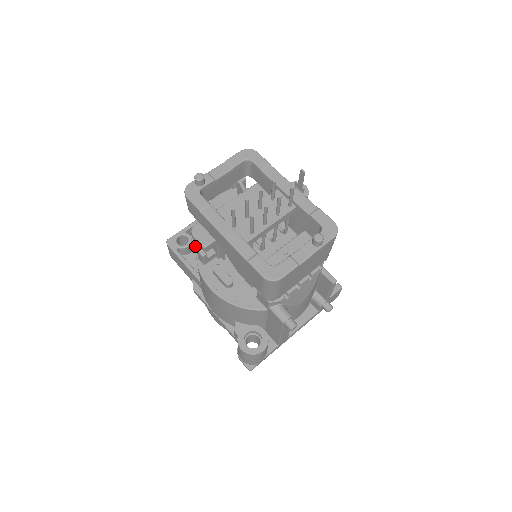
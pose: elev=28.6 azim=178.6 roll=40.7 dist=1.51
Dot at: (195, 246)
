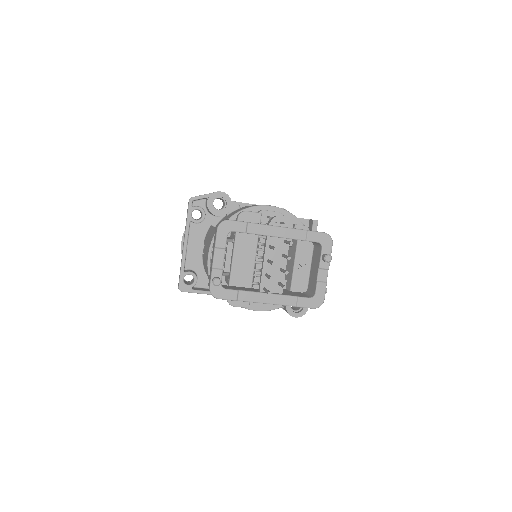
Dot at: (195, 270)
